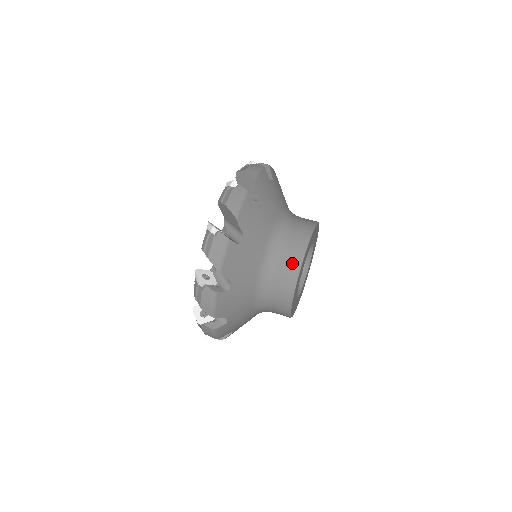
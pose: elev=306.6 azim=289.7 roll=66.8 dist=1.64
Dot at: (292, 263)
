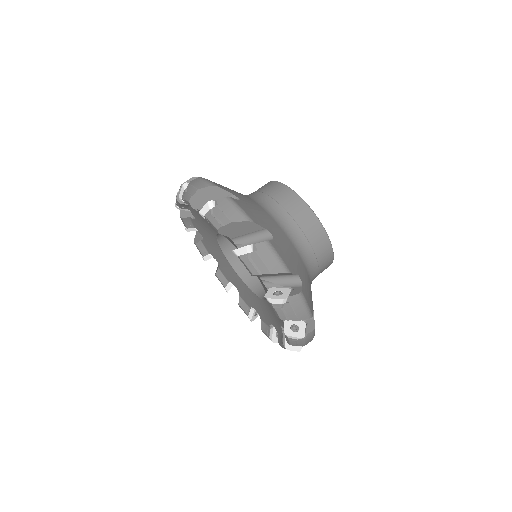
Dot at: (321, 243)
